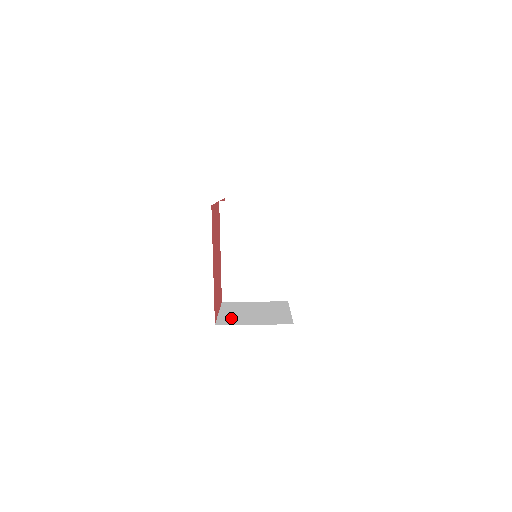
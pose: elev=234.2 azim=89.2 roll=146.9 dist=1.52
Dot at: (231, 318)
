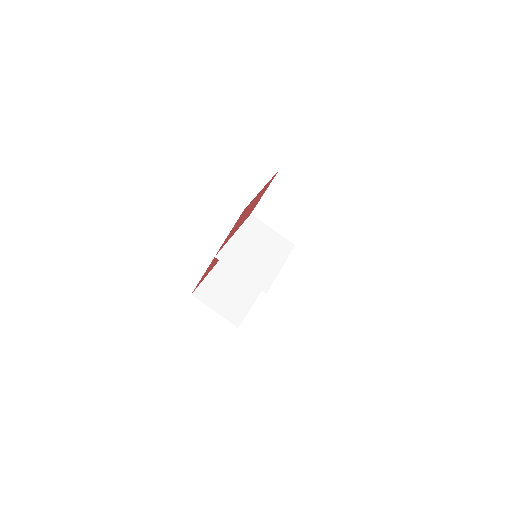
Dot at: occluded
